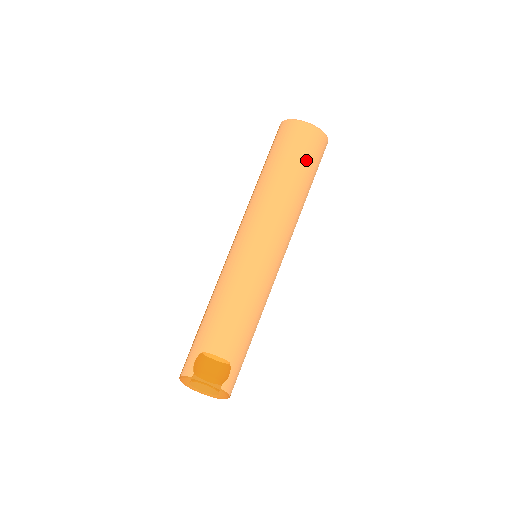
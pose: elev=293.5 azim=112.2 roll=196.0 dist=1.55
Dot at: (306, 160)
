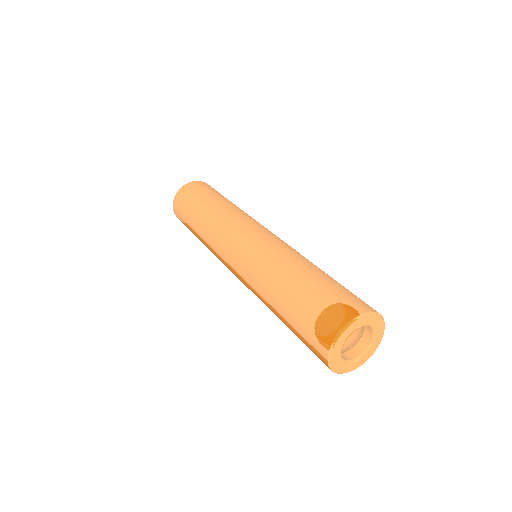
Dot at: (216, 192)
